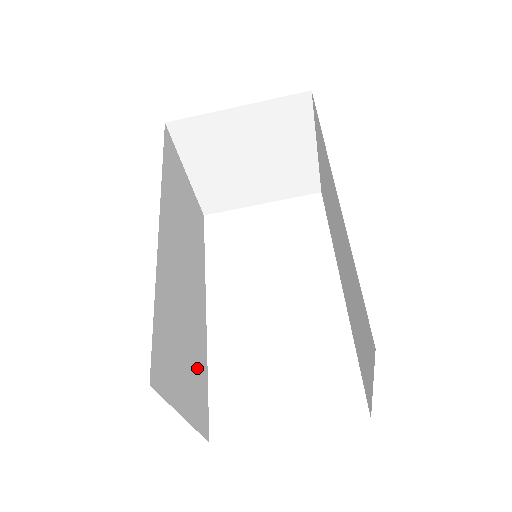
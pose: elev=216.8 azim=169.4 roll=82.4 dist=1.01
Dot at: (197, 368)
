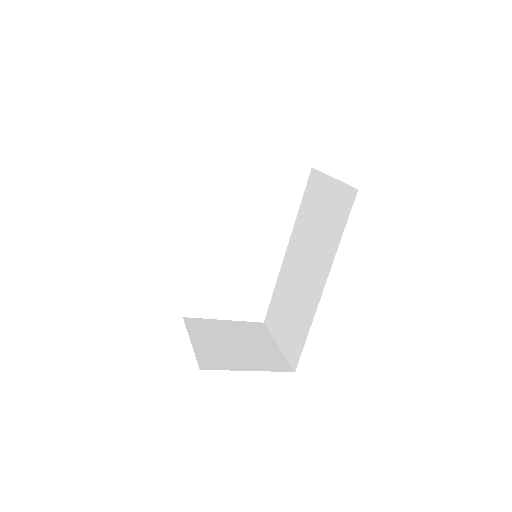
Dot at: occluded
